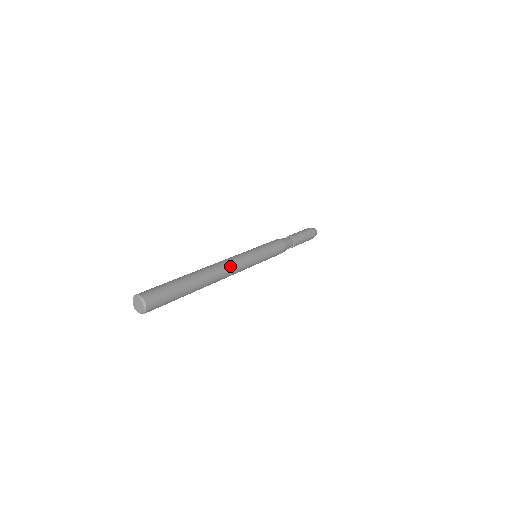
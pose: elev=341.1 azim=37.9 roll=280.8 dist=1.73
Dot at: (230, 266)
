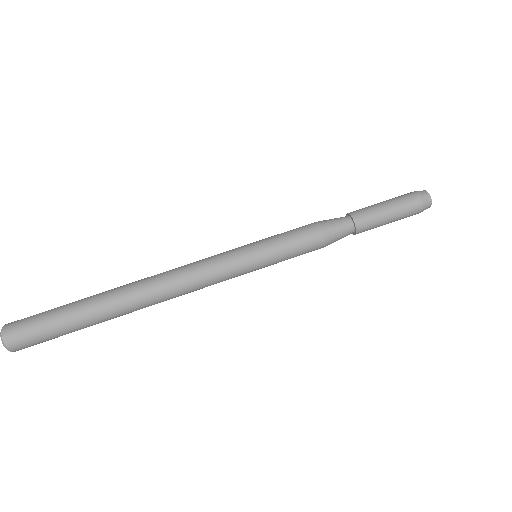
Dot at: occluded
